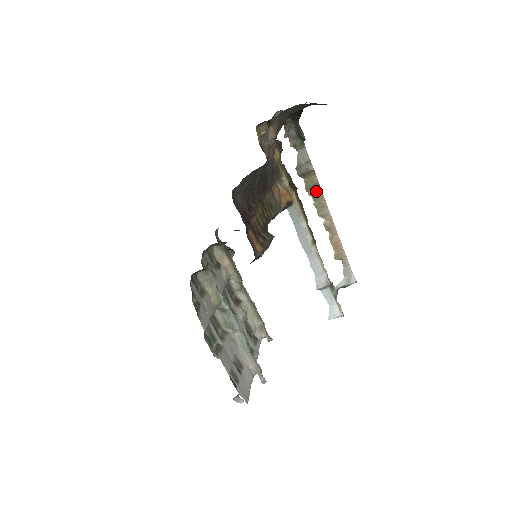
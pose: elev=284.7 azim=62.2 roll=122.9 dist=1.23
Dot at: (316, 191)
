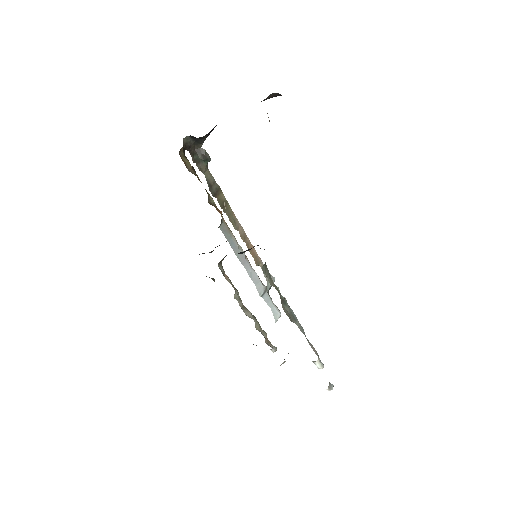
Dot at: (227, 207)
